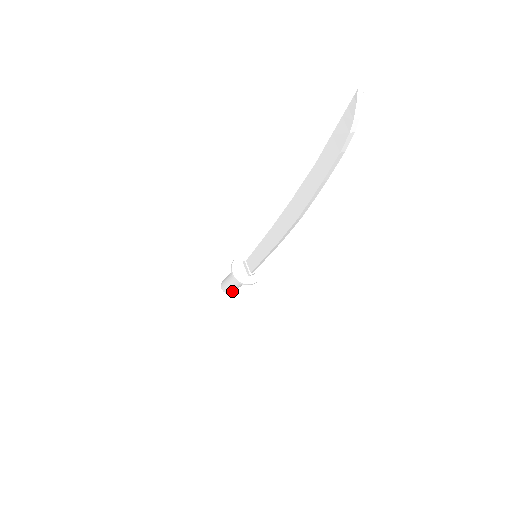
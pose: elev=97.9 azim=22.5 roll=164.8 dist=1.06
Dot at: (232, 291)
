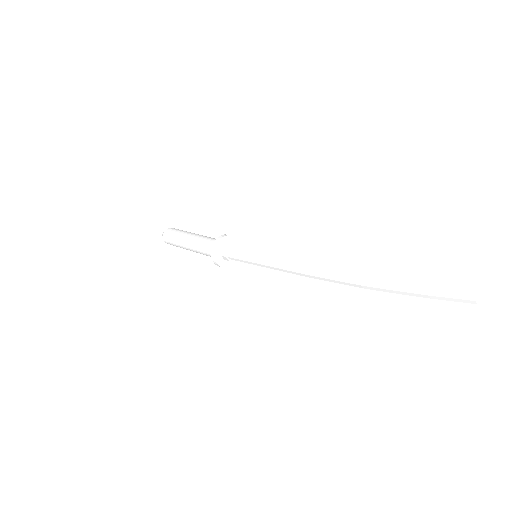
Dot at: (172, 242)
